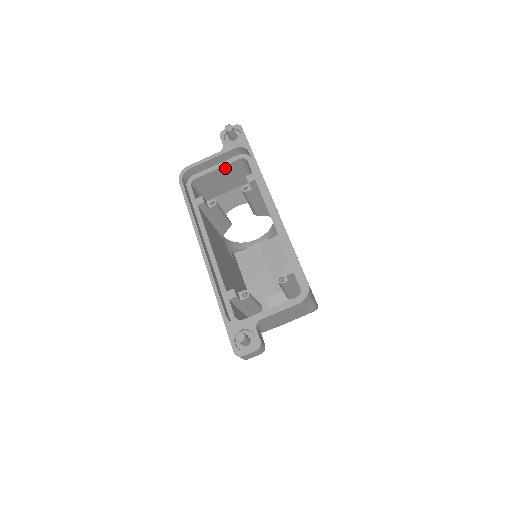
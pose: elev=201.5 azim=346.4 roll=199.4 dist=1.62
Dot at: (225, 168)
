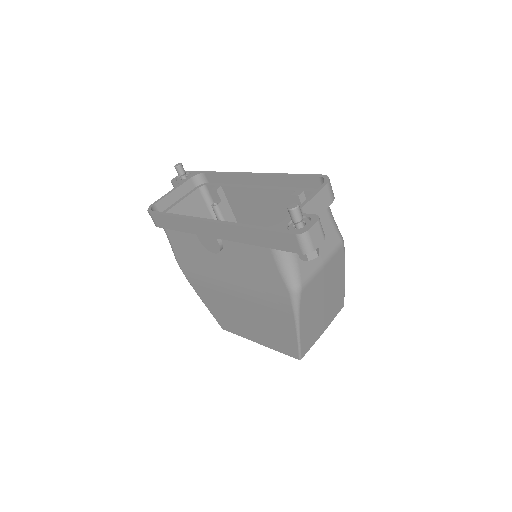
Dot at: (188, 201)
